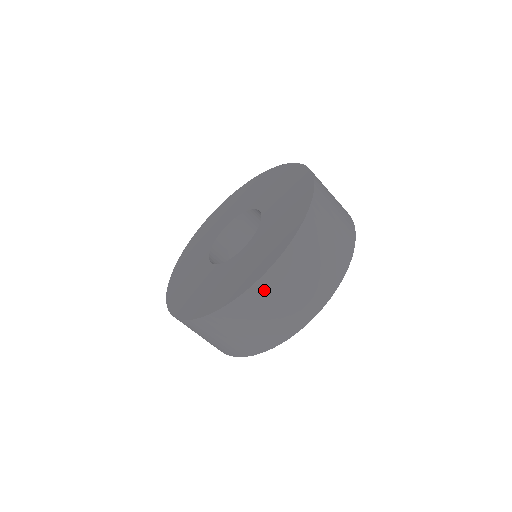
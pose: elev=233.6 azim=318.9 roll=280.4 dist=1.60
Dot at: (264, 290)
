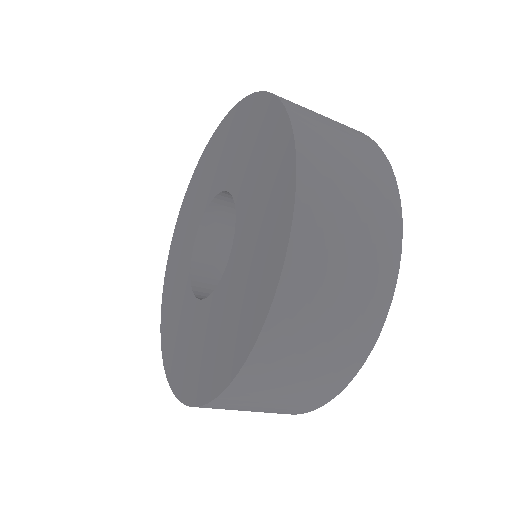
Dot at: (313, 222)
